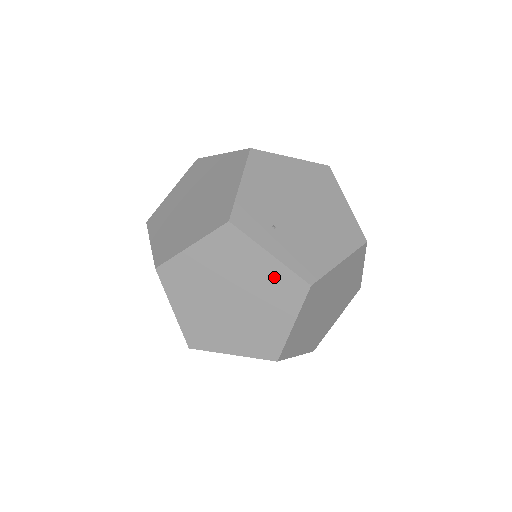
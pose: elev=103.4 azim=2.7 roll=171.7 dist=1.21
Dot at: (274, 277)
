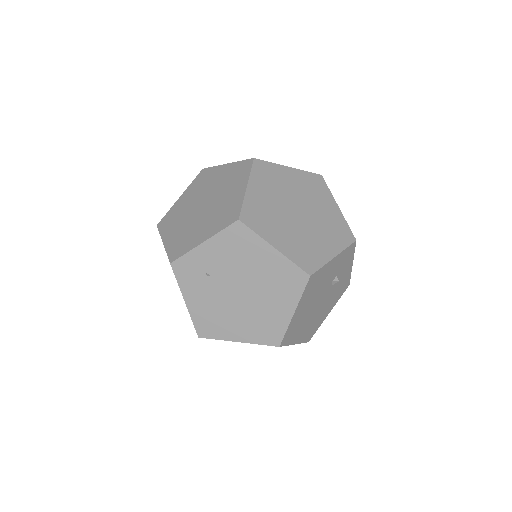
Dot at: (303, 180)
